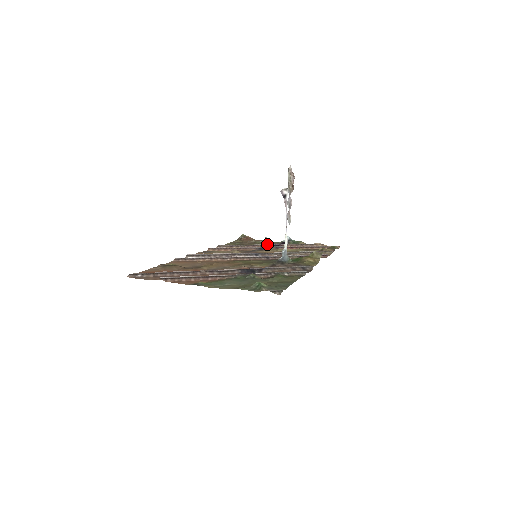
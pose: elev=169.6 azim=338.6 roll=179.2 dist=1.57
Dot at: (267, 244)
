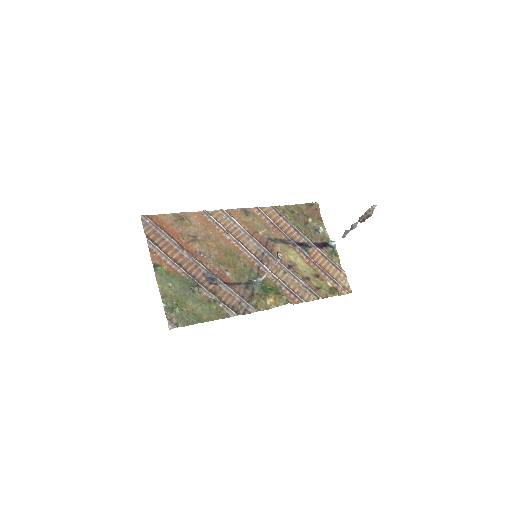
Dot at: (306, 237)
